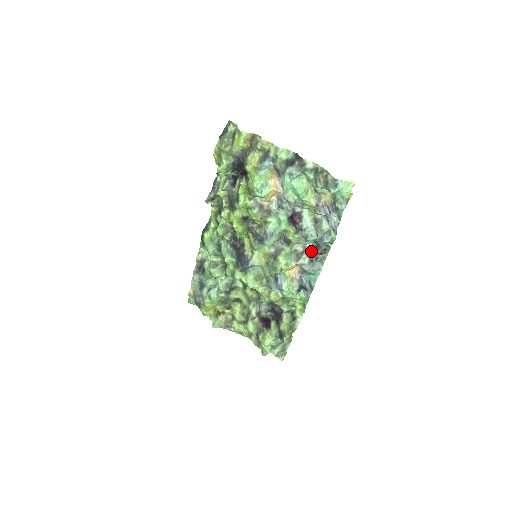
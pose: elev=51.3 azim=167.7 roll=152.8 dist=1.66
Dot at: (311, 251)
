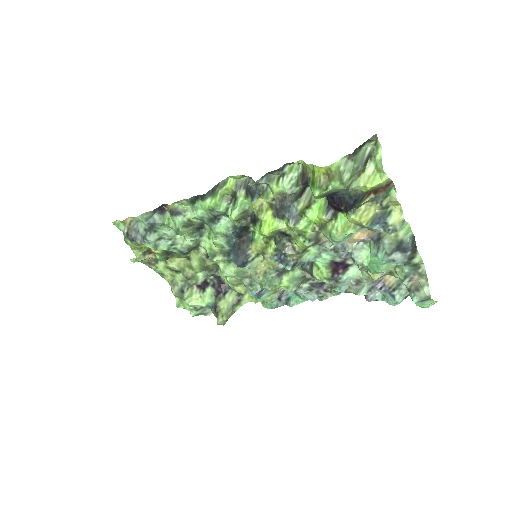
Dot at: (318, 283)
